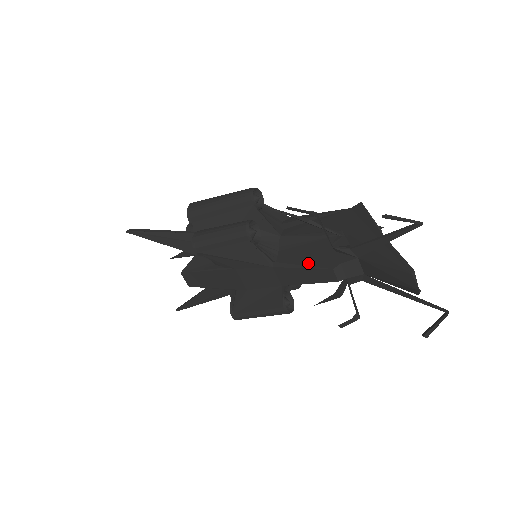
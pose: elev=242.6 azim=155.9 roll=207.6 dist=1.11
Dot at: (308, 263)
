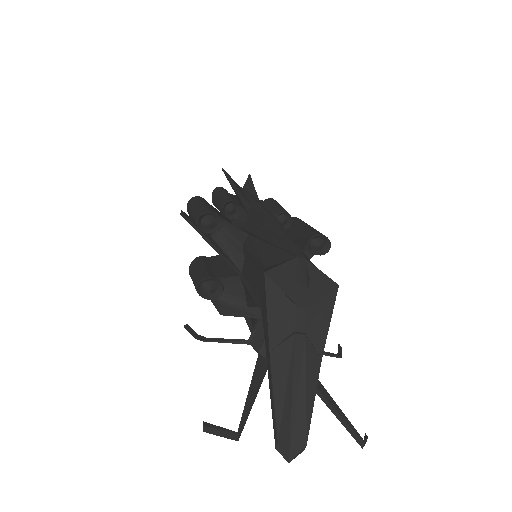
Dot at: occluded
